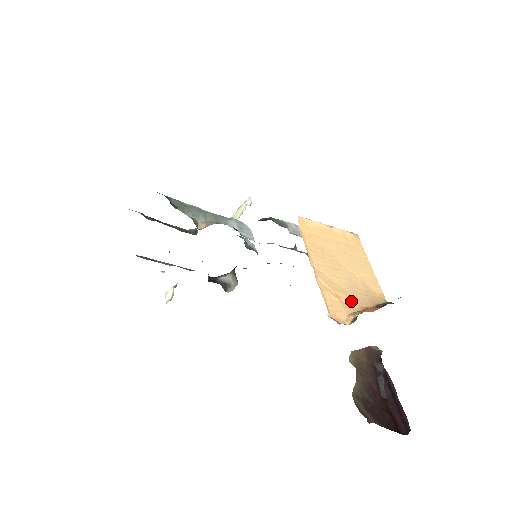
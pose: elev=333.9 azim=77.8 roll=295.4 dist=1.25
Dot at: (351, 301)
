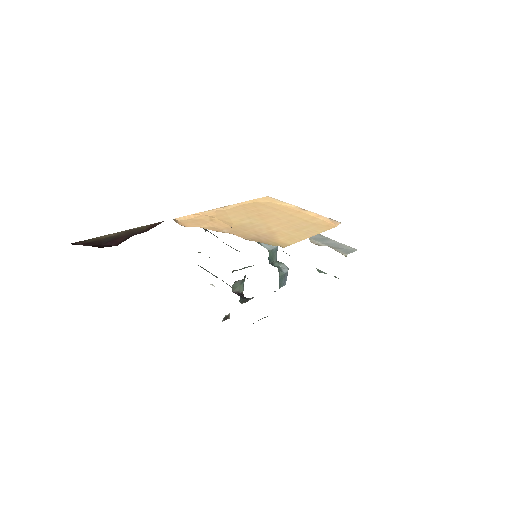
Dot at: (226, 228)
